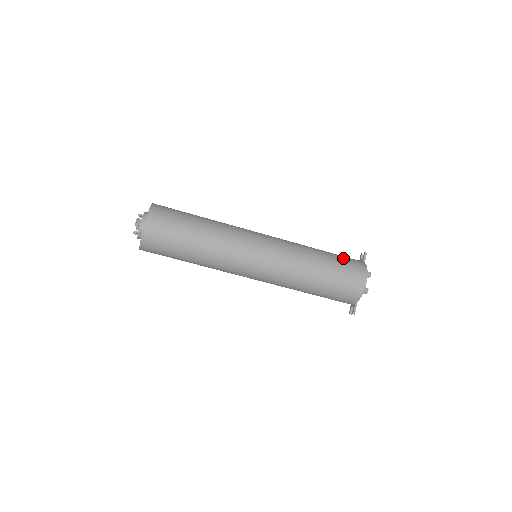
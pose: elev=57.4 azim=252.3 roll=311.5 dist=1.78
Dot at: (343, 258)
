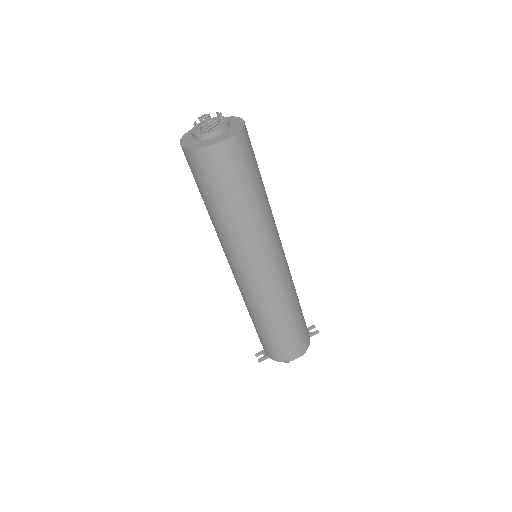
Dot at: (304, 326)
